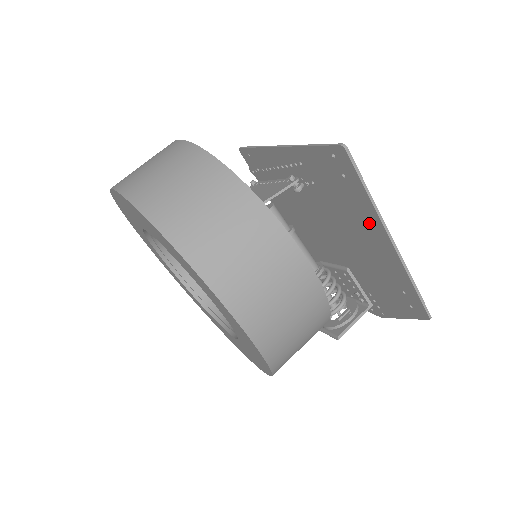
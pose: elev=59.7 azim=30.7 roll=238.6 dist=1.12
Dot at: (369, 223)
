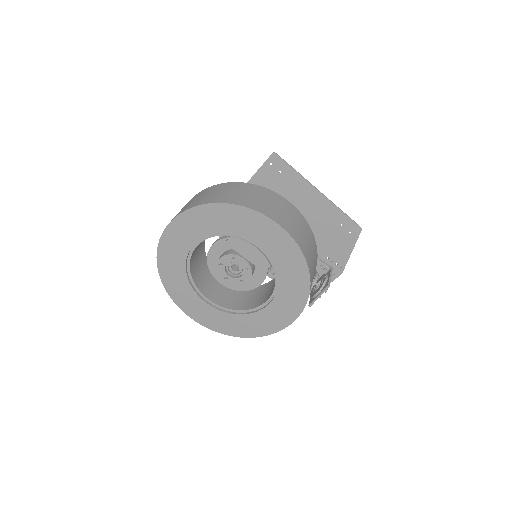
Dot at: (303, 191)
